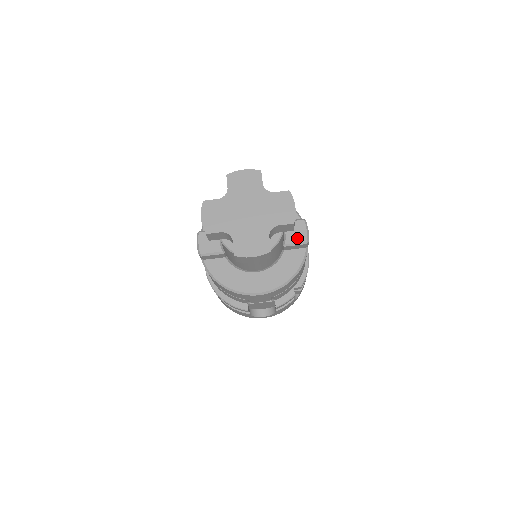
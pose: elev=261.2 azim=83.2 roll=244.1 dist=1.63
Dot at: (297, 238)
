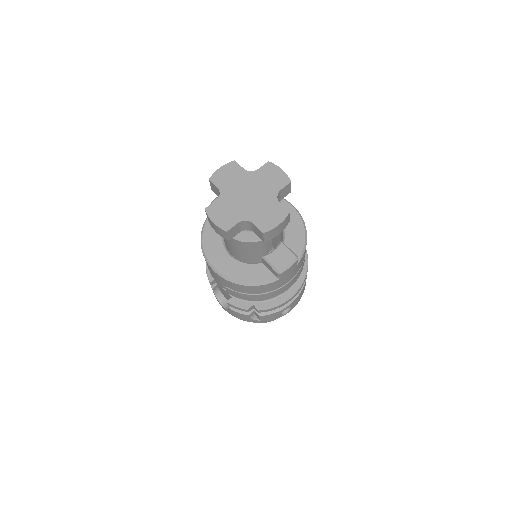
Dot at: (276, 262)
